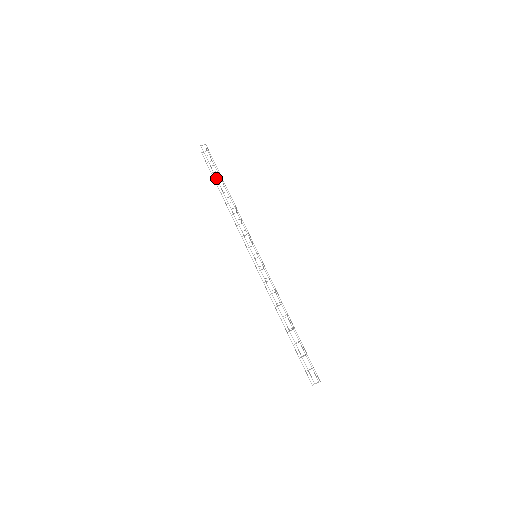
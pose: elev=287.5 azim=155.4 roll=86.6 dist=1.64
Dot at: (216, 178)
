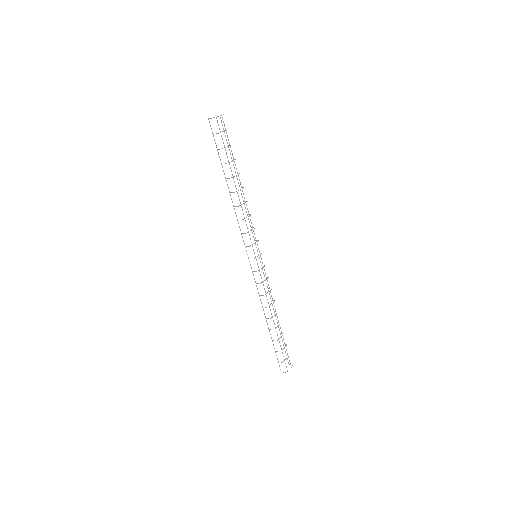
Dot at: (222, 166)
